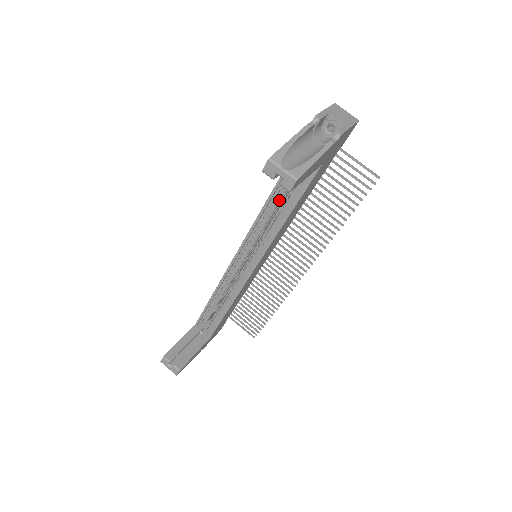
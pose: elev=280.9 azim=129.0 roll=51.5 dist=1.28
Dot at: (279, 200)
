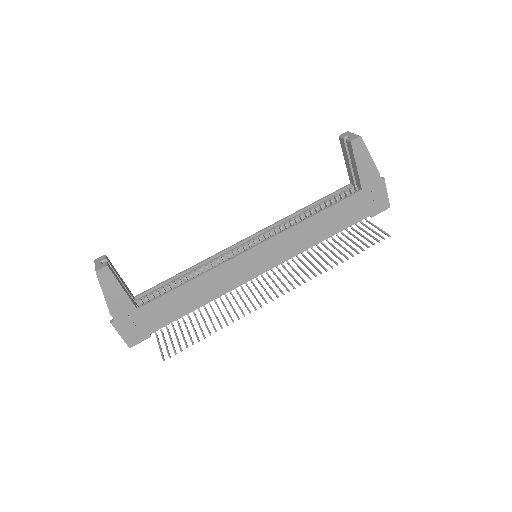
Dot at: (313, 212)
